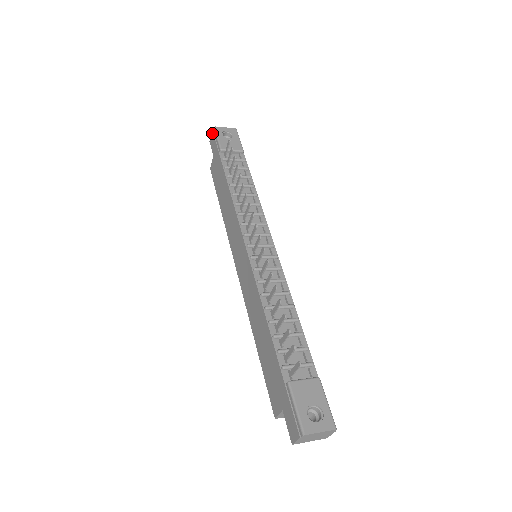
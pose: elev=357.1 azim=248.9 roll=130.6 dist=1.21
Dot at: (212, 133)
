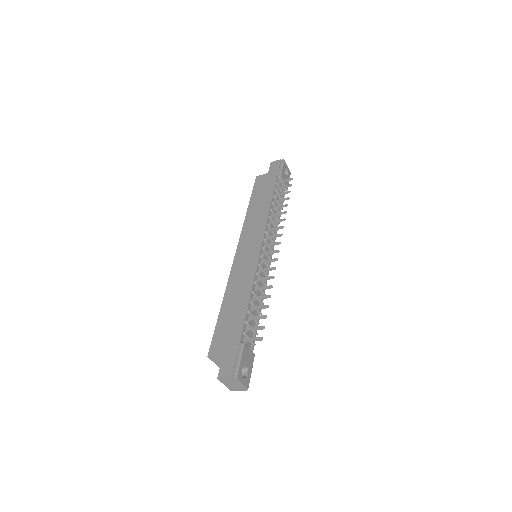
Dot at: (279, 161)
